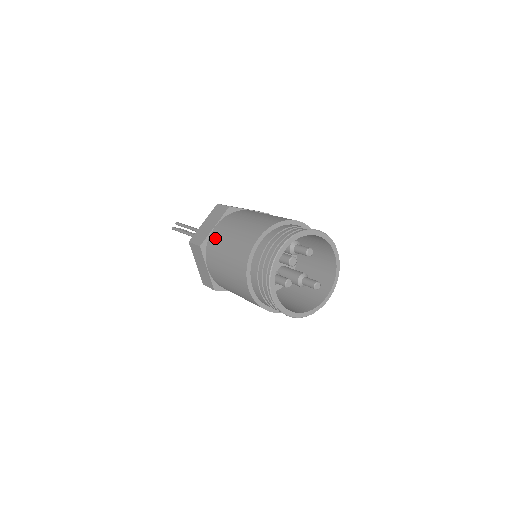
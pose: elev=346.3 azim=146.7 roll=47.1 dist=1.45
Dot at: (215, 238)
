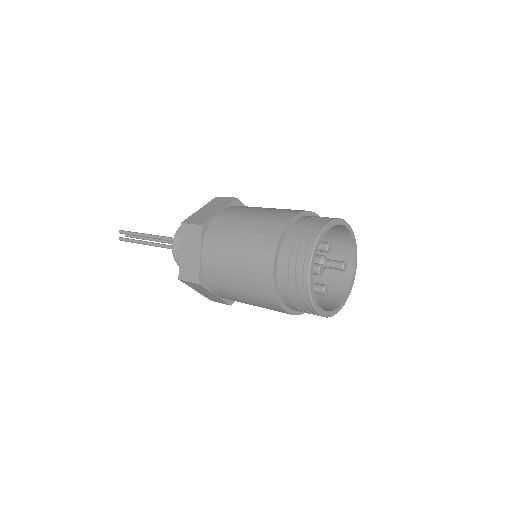
Dot at: (211, 270)
